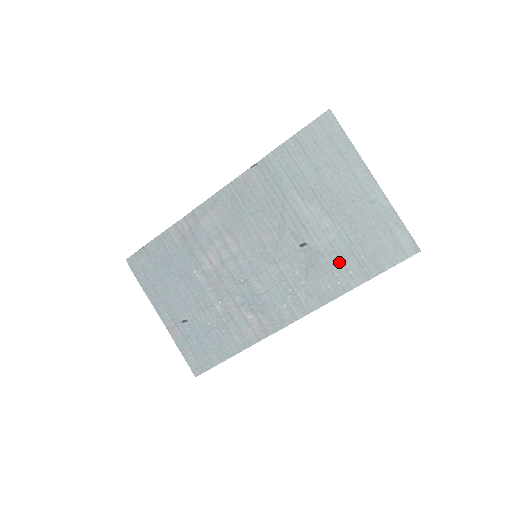
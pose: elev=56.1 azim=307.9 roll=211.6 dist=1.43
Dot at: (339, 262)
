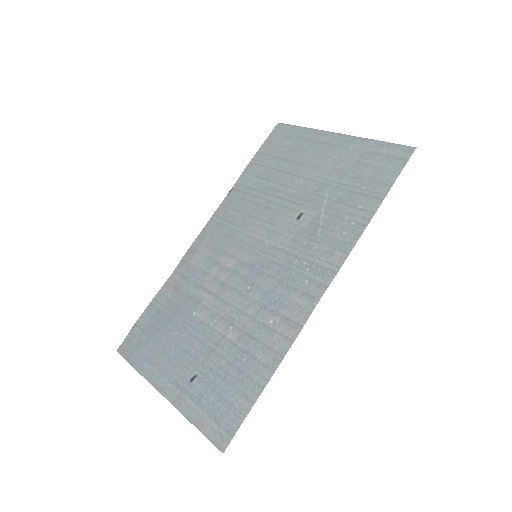
Dot at: (343, 207)
